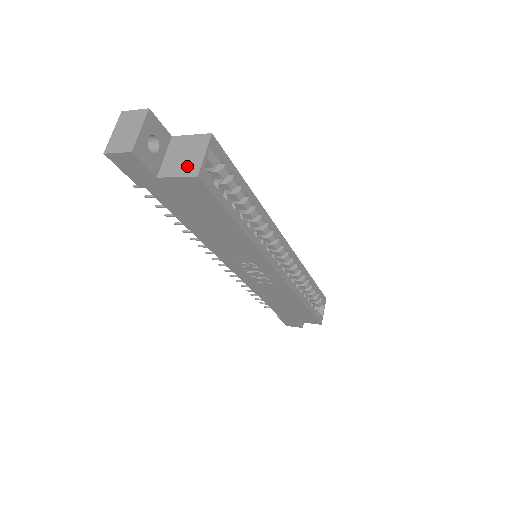
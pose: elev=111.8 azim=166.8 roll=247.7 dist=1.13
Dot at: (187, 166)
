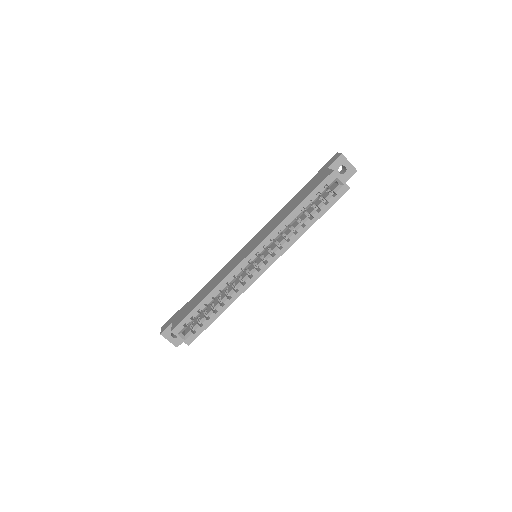
Dot at: occluded
